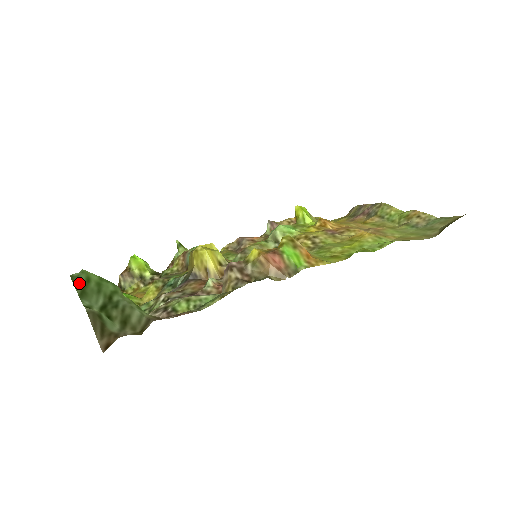
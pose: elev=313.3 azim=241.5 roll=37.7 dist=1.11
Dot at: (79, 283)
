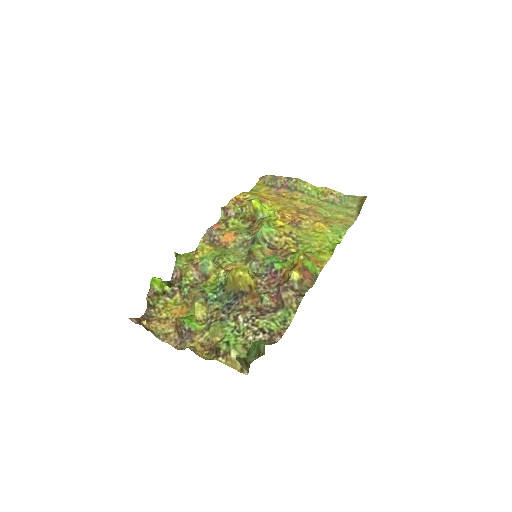
Dot at: (248, 350)
